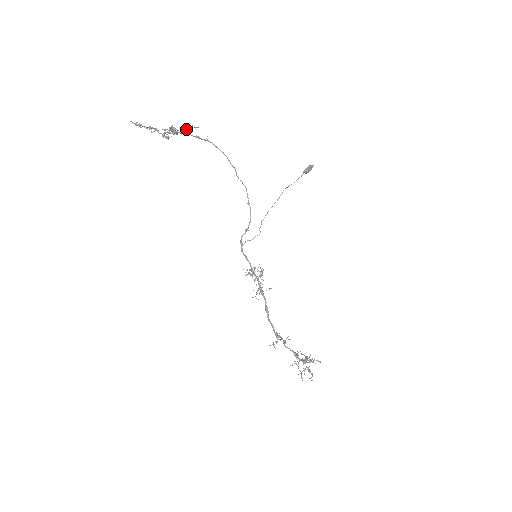
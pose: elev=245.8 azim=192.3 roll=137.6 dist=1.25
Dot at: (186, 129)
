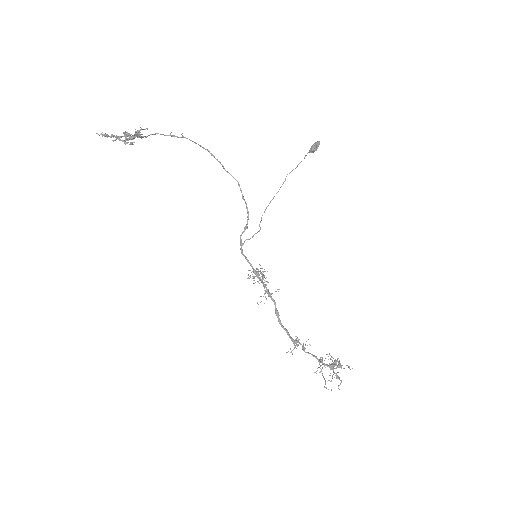
Dot at: (136, 133)
